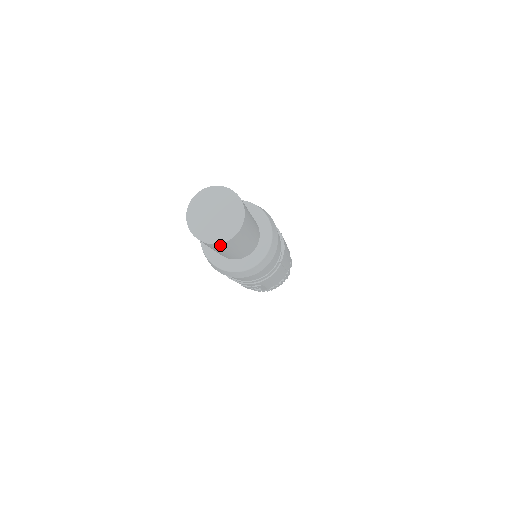
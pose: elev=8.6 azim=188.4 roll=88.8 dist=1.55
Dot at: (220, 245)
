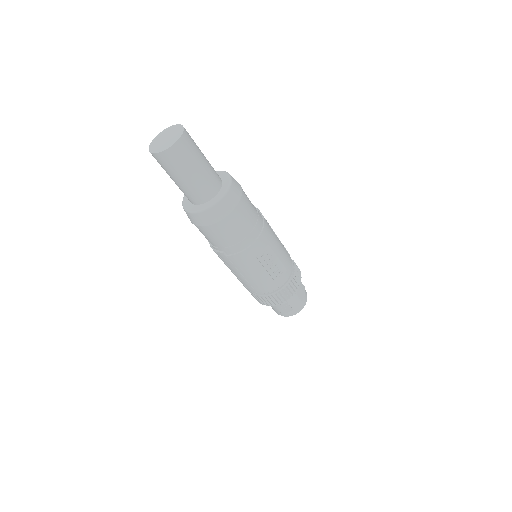
Dot at: (181, 145)
